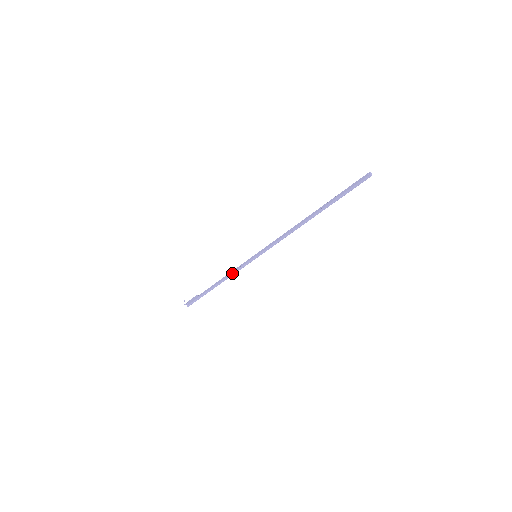
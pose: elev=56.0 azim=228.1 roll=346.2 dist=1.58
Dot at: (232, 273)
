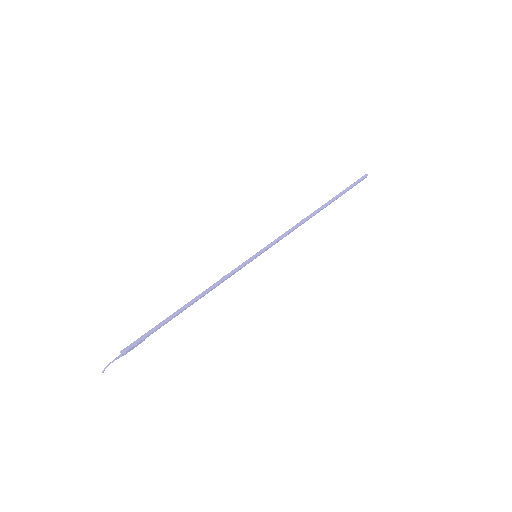
Dot at: (220, 279)
